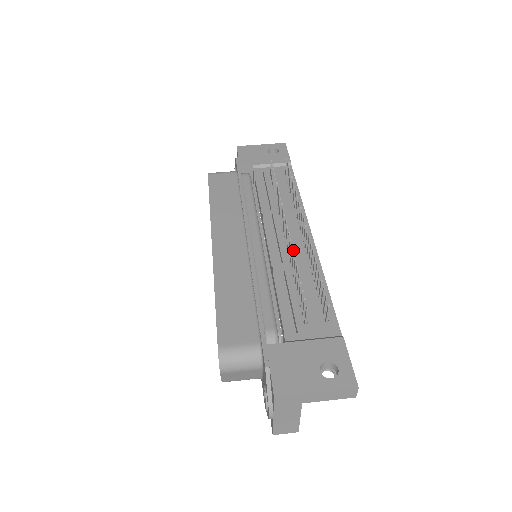
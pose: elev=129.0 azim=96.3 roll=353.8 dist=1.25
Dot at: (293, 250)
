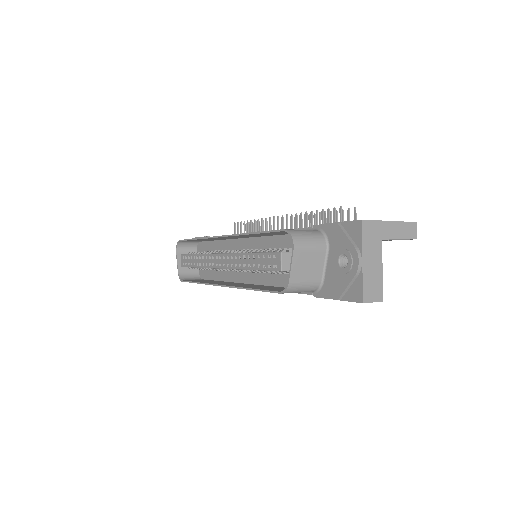
Dot at: occluded
